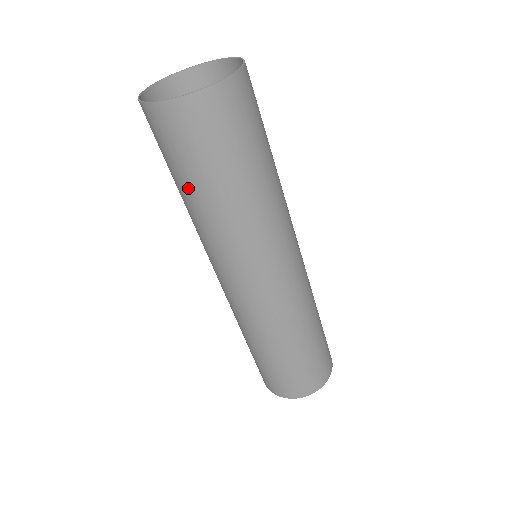
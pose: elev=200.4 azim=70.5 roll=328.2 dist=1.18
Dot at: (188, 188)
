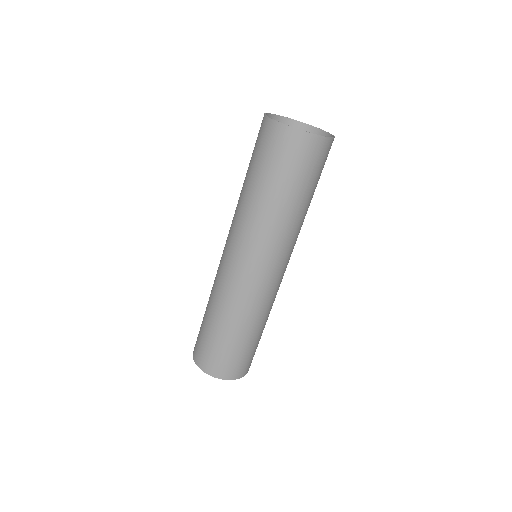
Dot at: (266, 185)
